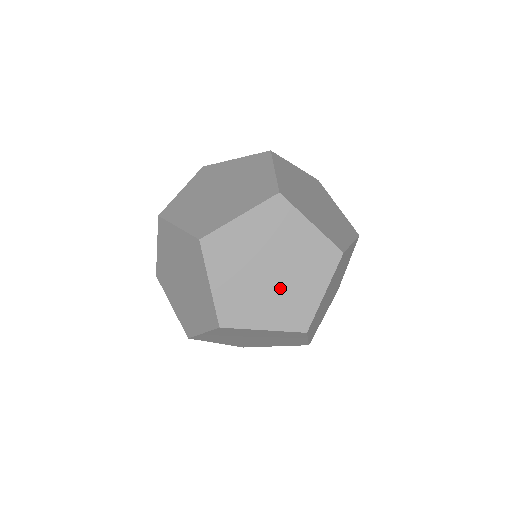
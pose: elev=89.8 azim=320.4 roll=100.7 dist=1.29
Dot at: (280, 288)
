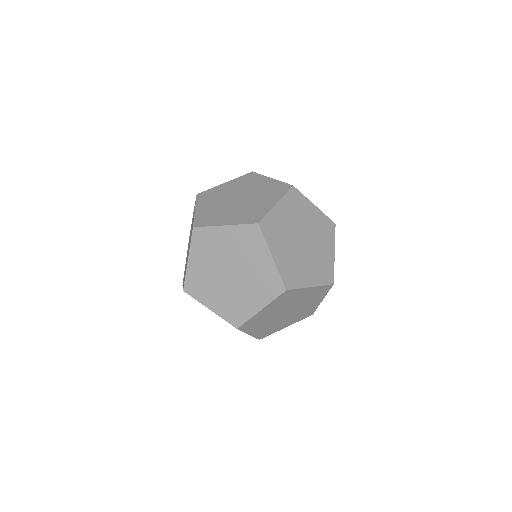
Dot at: (293, 314)
